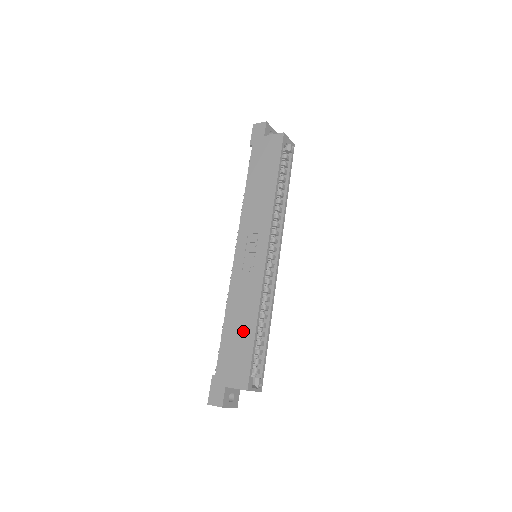
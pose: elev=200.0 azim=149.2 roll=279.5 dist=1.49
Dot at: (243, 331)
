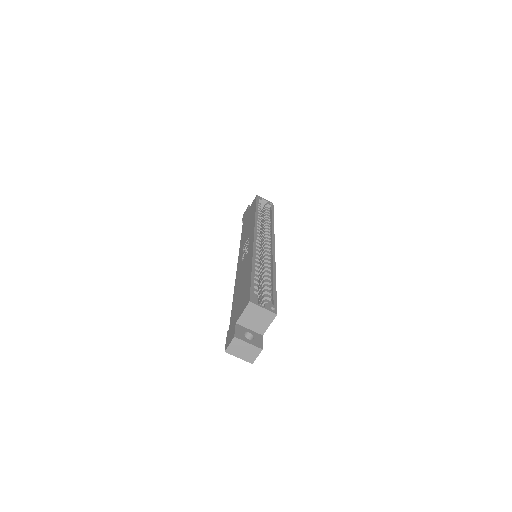
Dot at: (244, 281)
